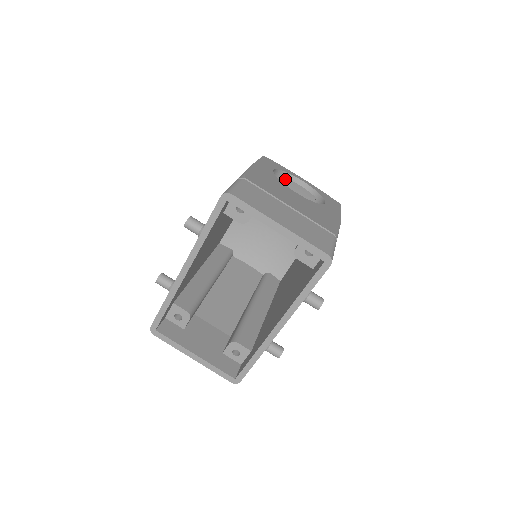
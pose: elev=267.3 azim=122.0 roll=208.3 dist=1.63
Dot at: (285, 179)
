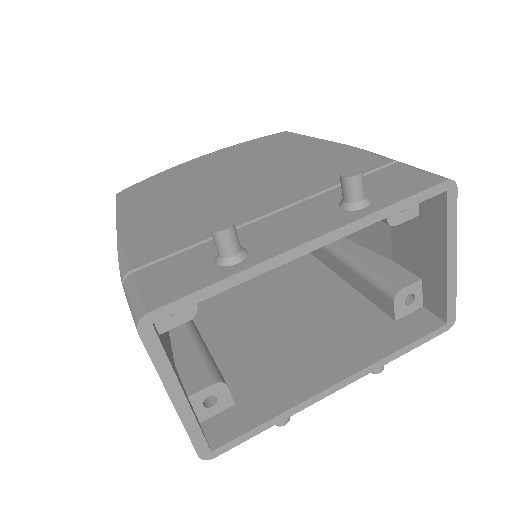
Dot at: occluded
